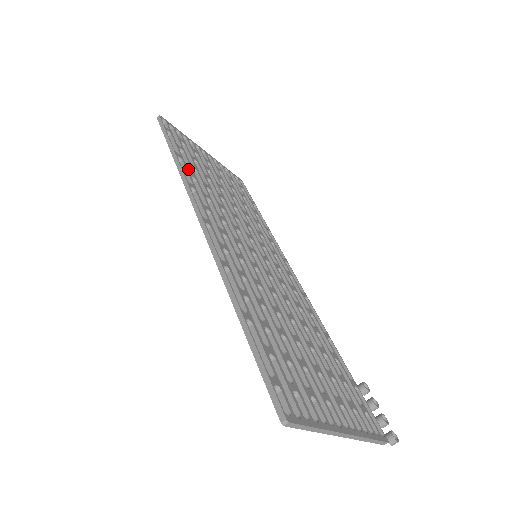
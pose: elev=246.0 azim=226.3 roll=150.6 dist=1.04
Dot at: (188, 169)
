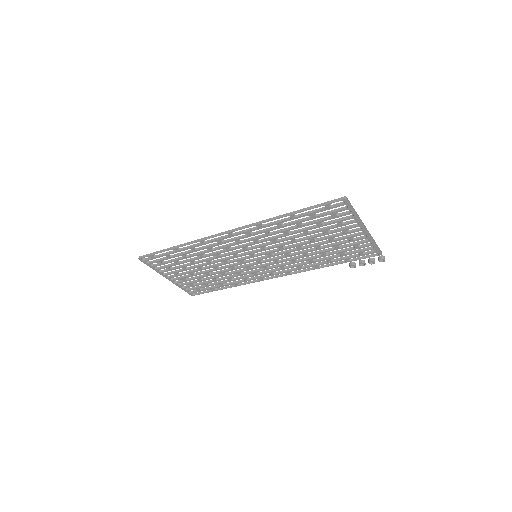
Dot at: (186, 253)
